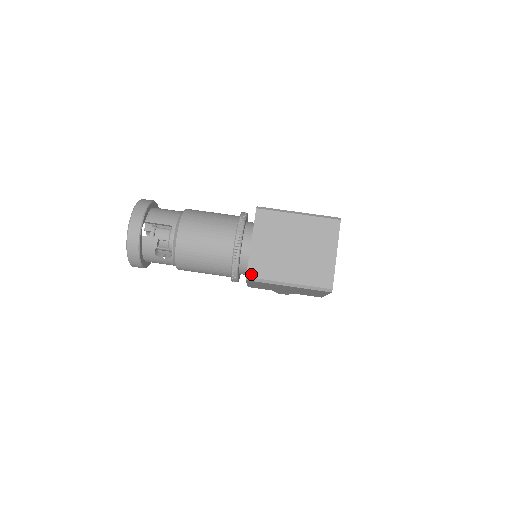
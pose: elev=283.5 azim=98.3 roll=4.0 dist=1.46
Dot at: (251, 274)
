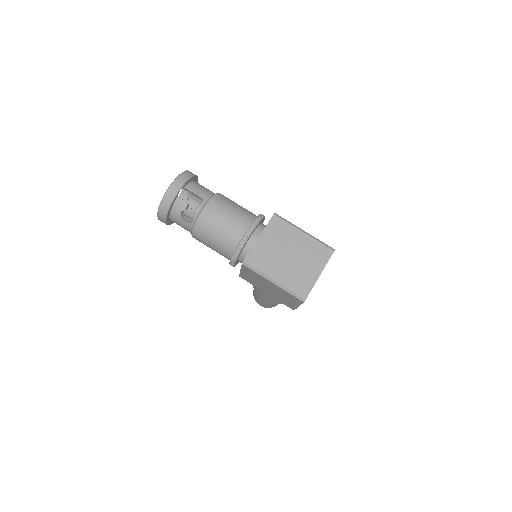
Dot at: (248, 261)
